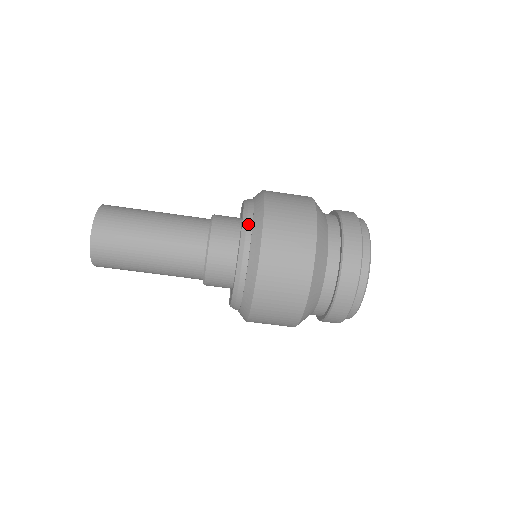
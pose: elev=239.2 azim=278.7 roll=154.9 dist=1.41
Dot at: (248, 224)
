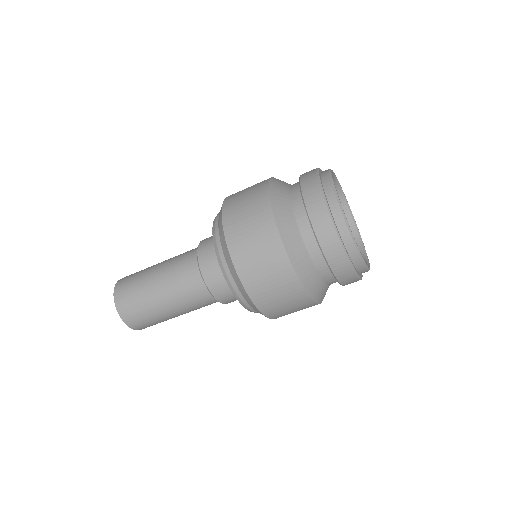
Dot at: (216, 226)
